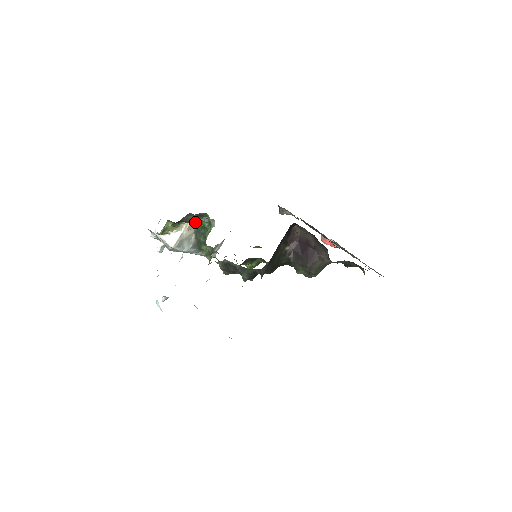
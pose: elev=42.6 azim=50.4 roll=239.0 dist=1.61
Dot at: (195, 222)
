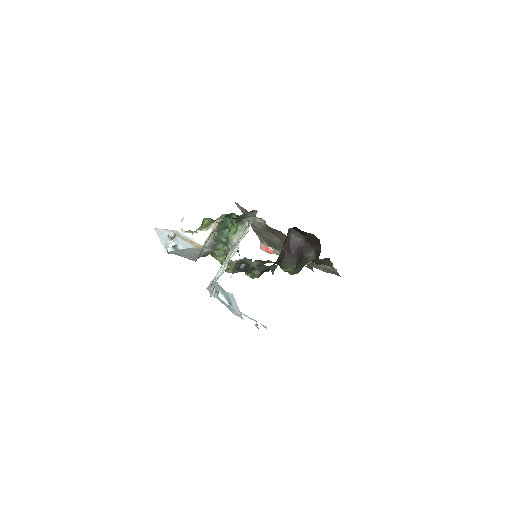
Dot at: occluded
